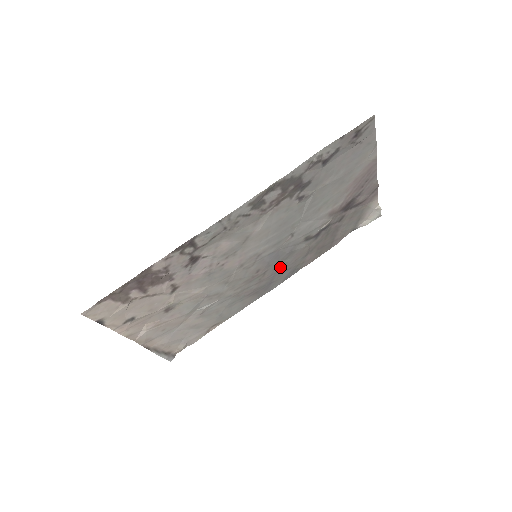
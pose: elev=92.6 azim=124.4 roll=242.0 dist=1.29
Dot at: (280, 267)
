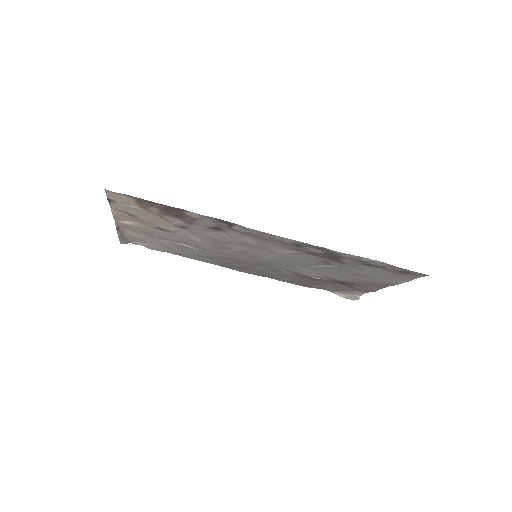
Dot at: (260, 269)
